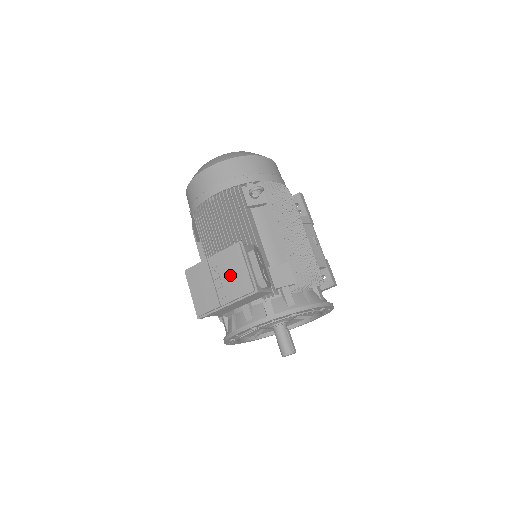
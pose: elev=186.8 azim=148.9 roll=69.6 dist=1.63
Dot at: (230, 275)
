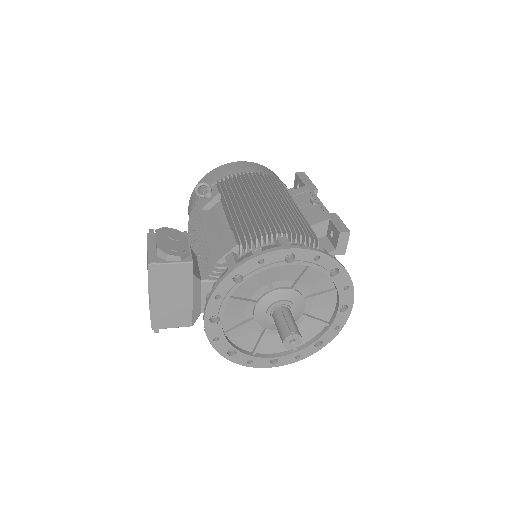
Dot at: (147, 267)
